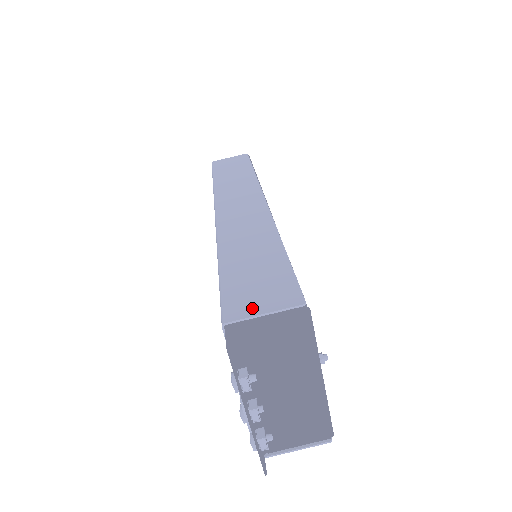
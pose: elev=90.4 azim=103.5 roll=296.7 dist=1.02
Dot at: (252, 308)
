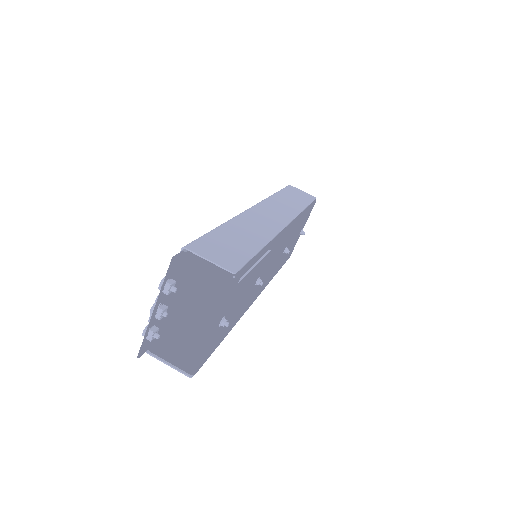
Dot at: (206, 253)
